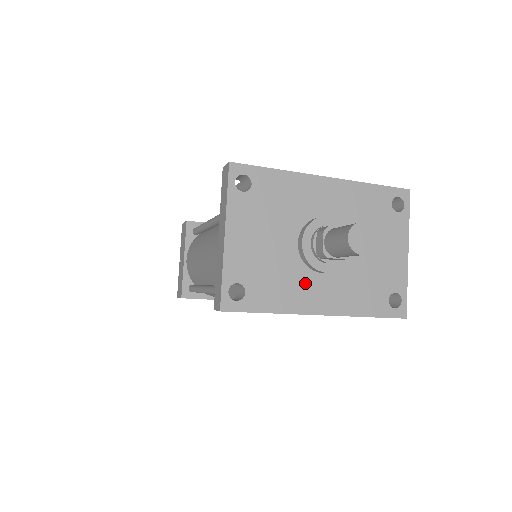
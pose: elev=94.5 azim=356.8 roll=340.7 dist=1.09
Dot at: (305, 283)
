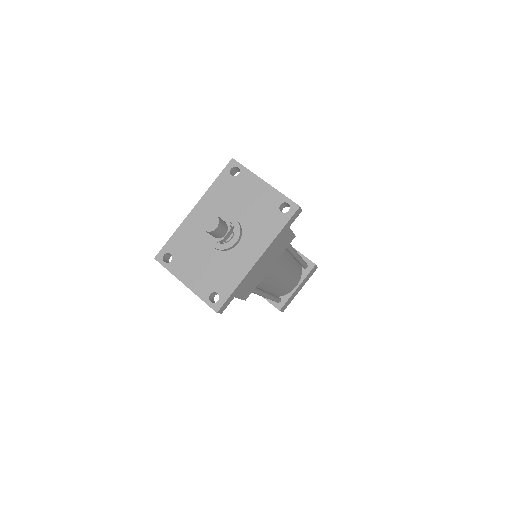
Dot at: (236, 257)
